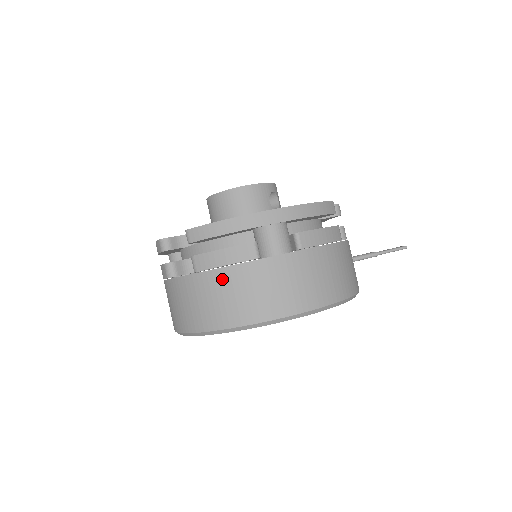
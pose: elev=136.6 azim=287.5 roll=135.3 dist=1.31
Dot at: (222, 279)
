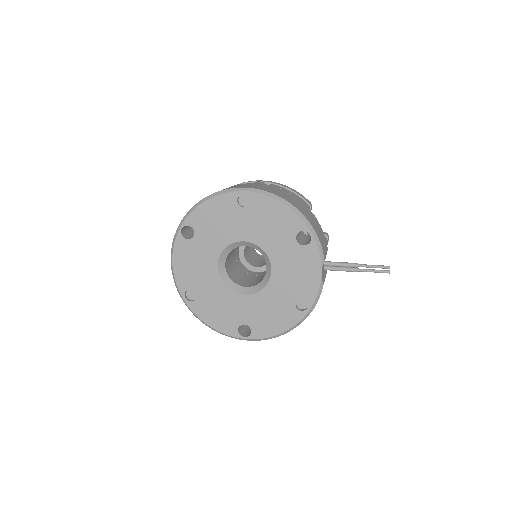
Dot at: occluded
